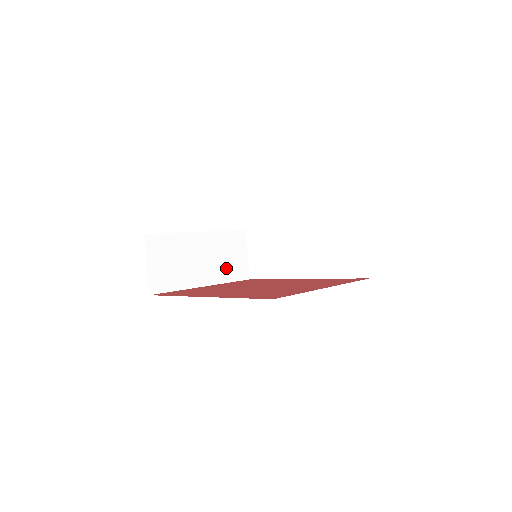
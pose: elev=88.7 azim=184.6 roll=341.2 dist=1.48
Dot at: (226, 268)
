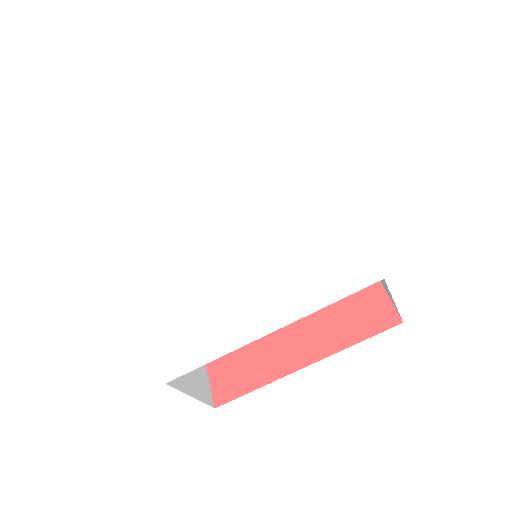
Dot at: occluded
